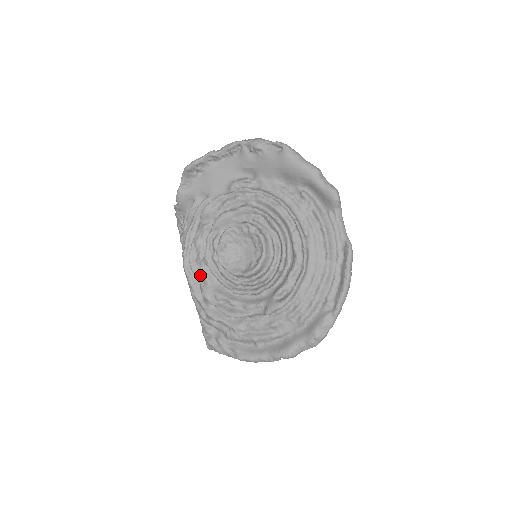
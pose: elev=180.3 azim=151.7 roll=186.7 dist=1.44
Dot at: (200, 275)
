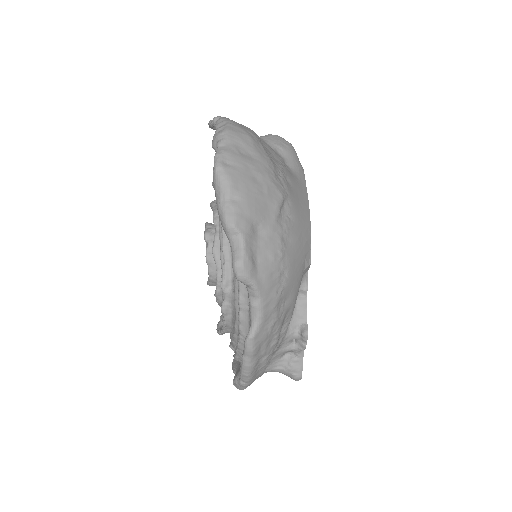
Dot at: occluded
